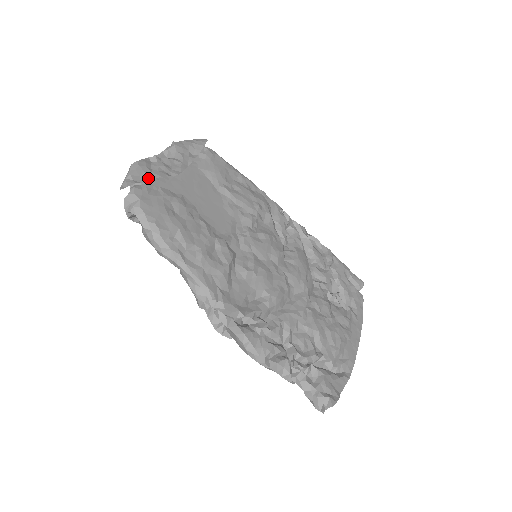
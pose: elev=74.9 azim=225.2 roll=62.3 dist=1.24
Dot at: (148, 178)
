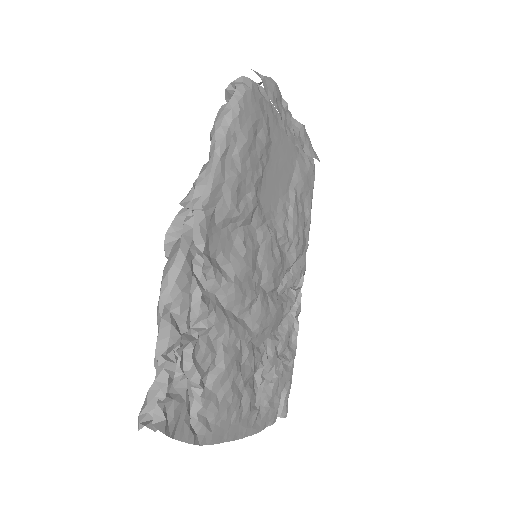
Dot at: (271, 96)
